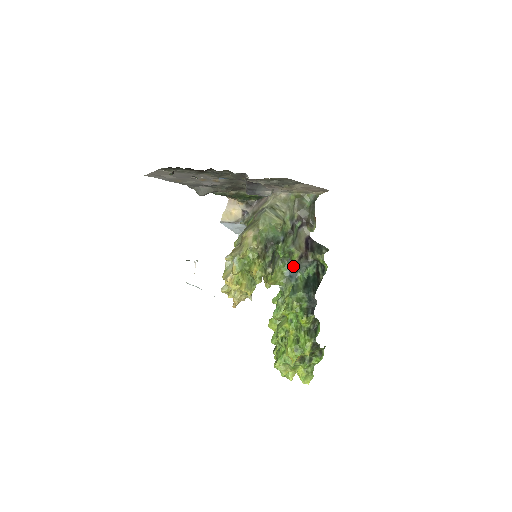
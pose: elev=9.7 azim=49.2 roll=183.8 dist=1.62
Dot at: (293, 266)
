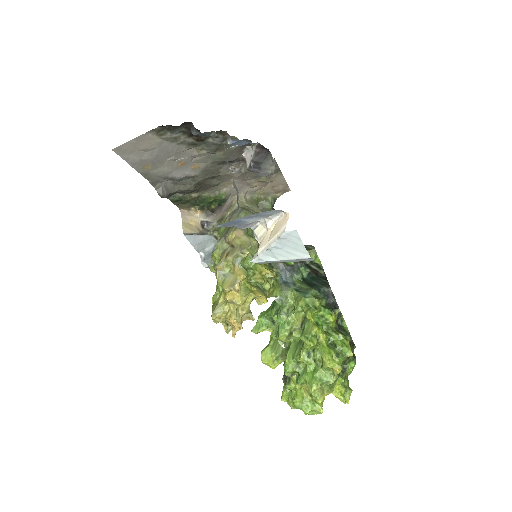
Dot at: (284, 270)
